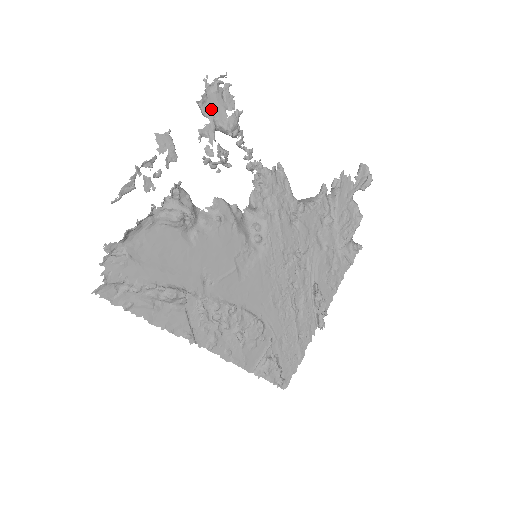
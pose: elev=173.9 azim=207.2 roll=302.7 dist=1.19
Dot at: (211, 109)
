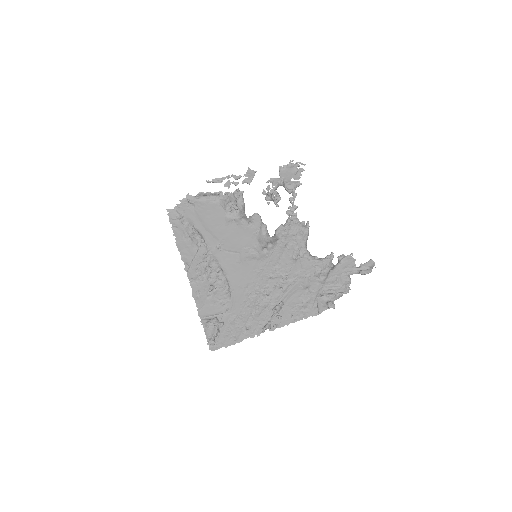
Dot at: (285, 174)
